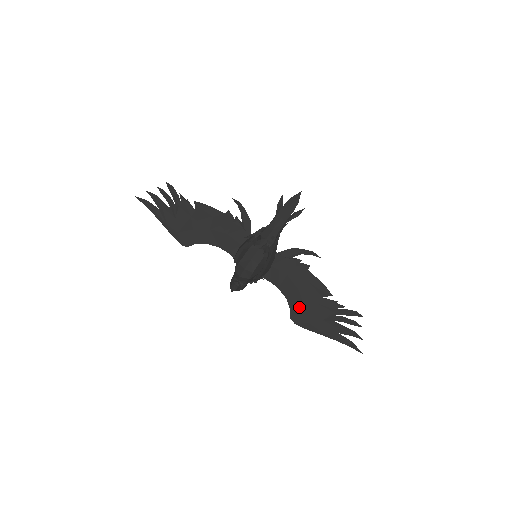
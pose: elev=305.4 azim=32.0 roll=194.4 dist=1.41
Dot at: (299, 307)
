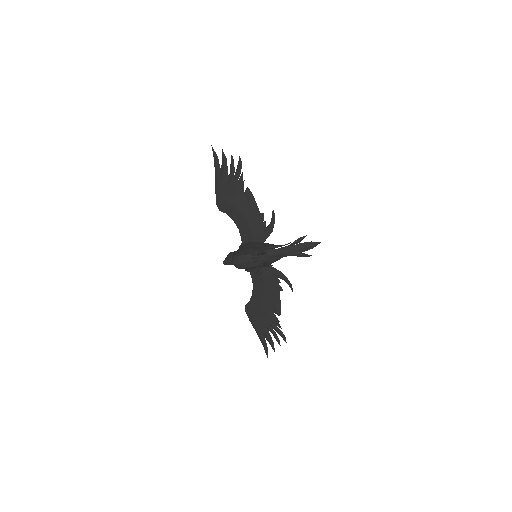
Dot at: (255, 305)
